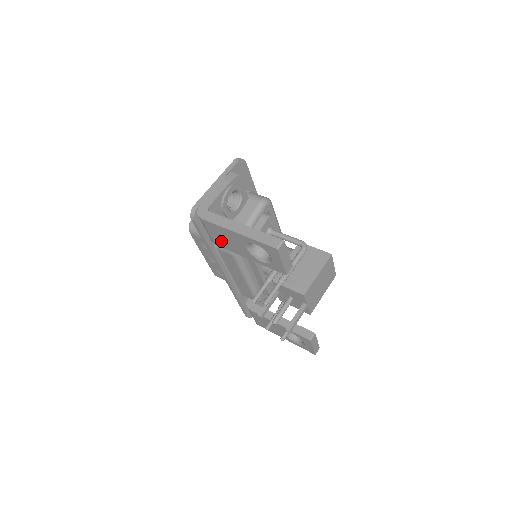
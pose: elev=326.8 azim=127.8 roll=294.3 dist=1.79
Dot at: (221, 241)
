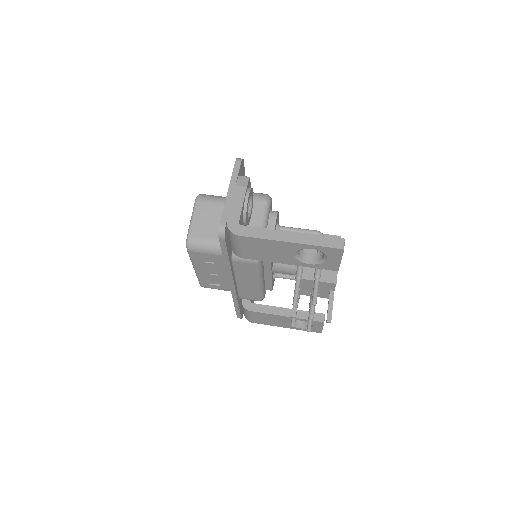
Dot at: (256, 253)
